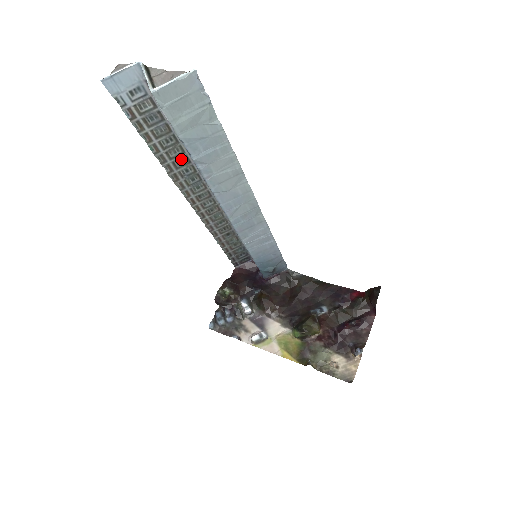
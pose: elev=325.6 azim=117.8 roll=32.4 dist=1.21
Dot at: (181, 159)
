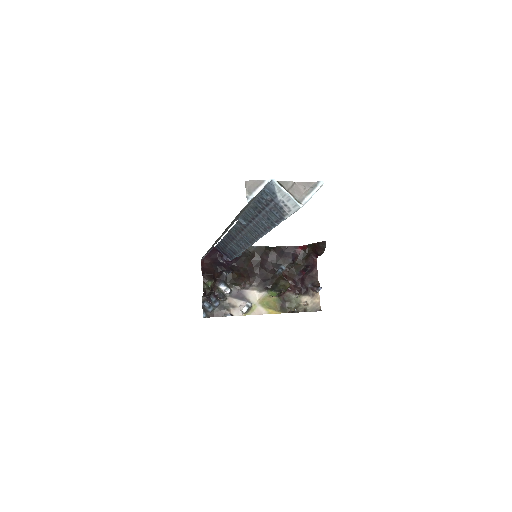
Dot at: occluded
